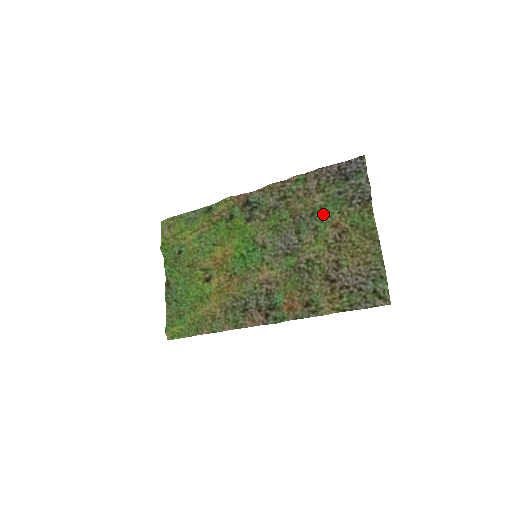
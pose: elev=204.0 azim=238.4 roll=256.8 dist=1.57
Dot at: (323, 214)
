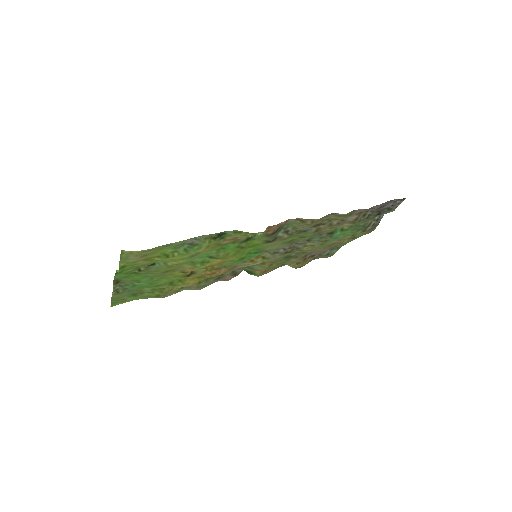
Dot at: (340, 236)
